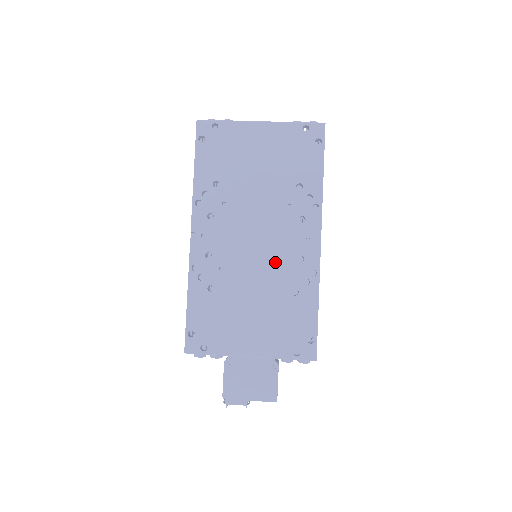
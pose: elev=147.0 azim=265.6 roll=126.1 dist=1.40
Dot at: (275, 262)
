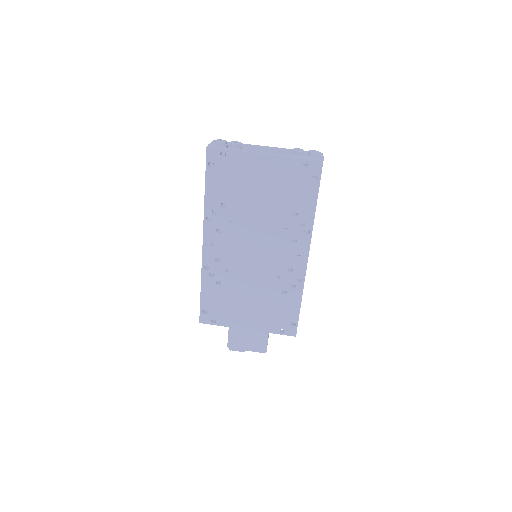
Dot at: (270, 270)
